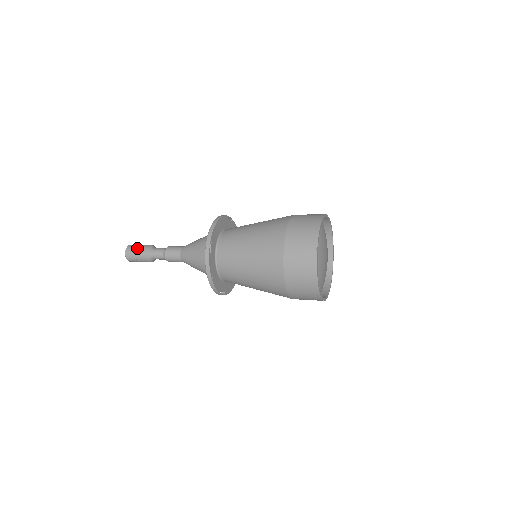
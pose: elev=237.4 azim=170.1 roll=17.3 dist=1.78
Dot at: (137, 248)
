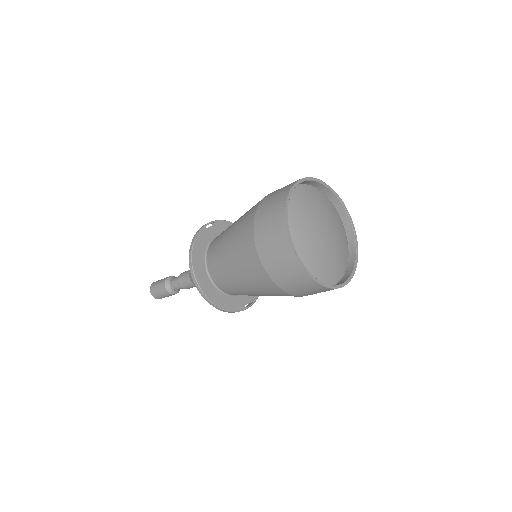
Dot at: (157, 288)
